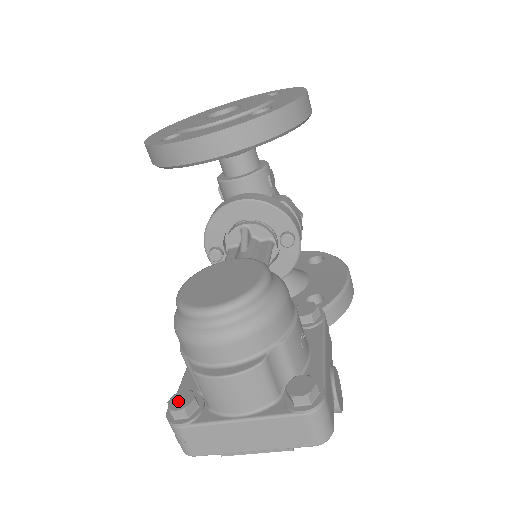
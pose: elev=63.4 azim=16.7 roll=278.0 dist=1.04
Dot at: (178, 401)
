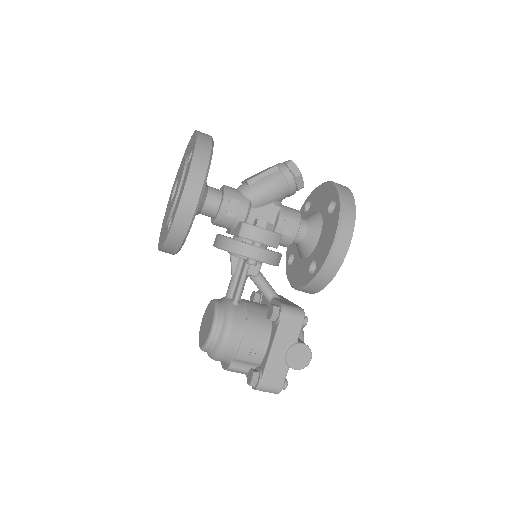
Dot at: occluded
